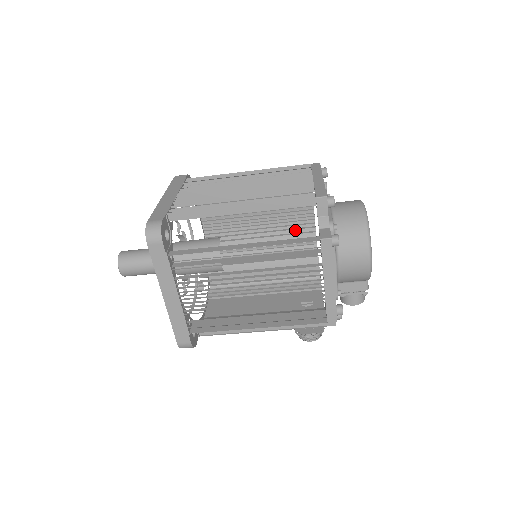
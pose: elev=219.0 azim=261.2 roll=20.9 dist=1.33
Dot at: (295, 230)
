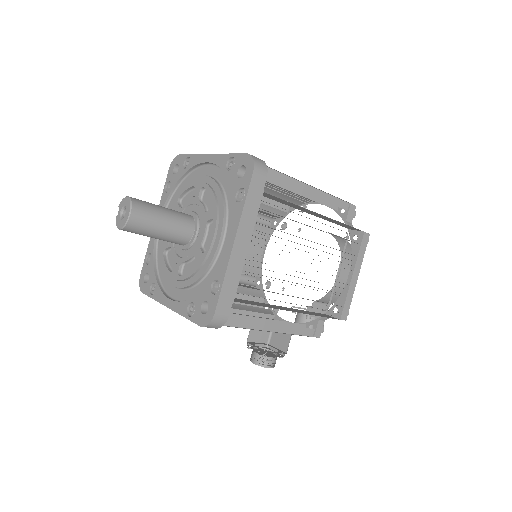
Dot at: (246, 260)
